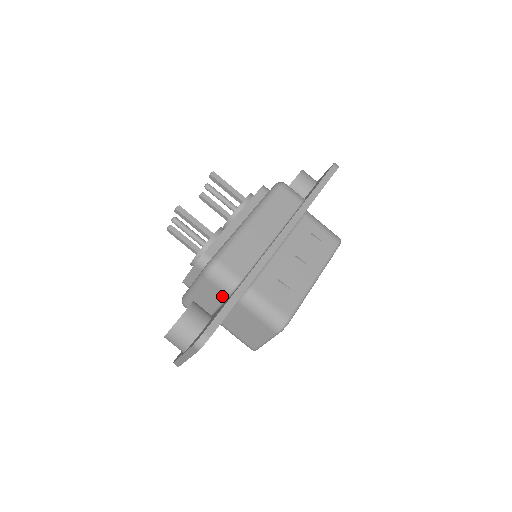
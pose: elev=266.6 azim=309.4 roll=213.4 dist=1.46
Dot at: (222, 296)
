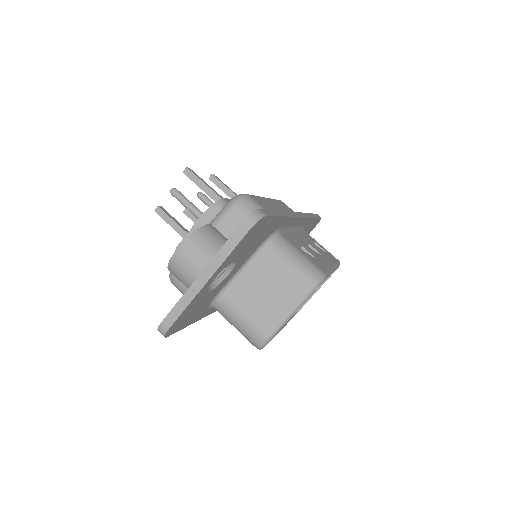
Dot at: occluded
